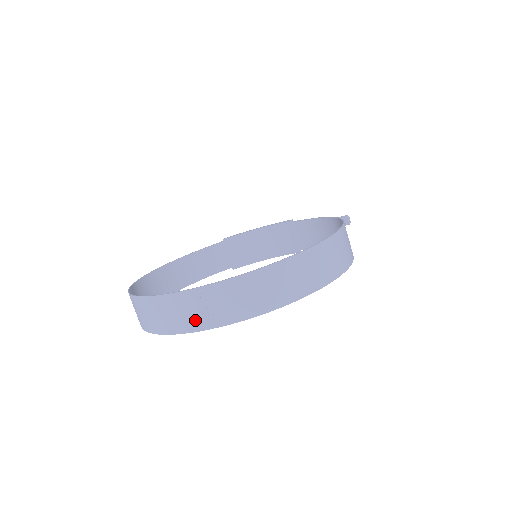
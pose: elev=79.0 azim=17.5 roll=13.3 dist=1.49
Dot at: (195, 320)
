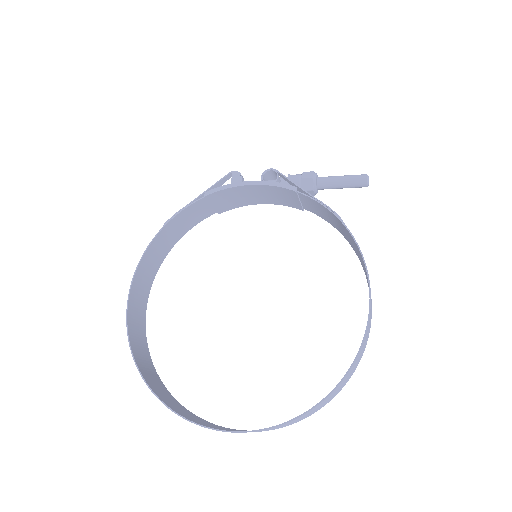
Dot at: occluded
